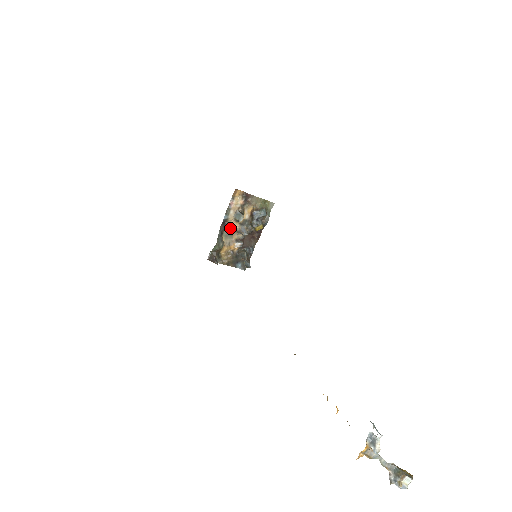
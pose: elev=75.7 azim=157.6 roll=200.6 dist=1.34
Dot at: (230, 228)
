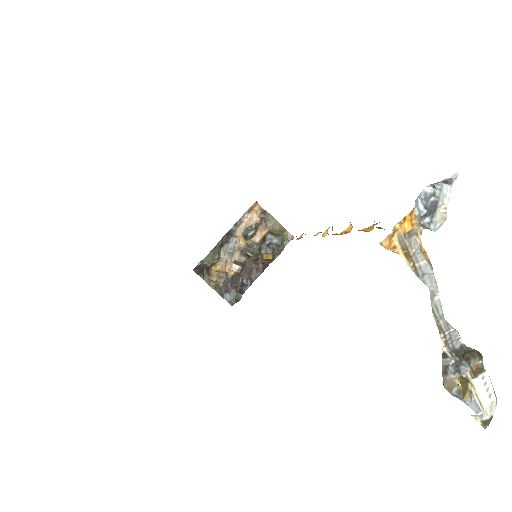
Dot at: (234, 243)
